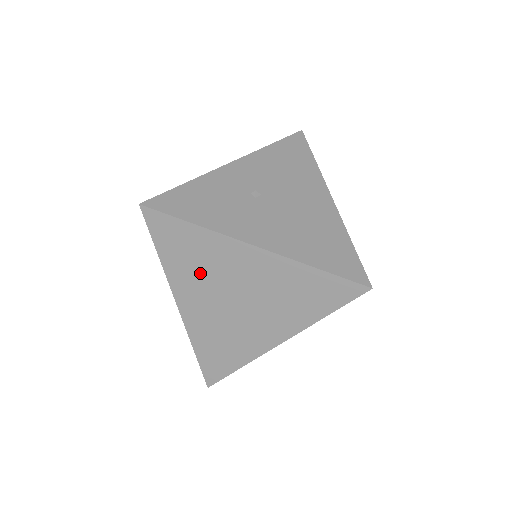
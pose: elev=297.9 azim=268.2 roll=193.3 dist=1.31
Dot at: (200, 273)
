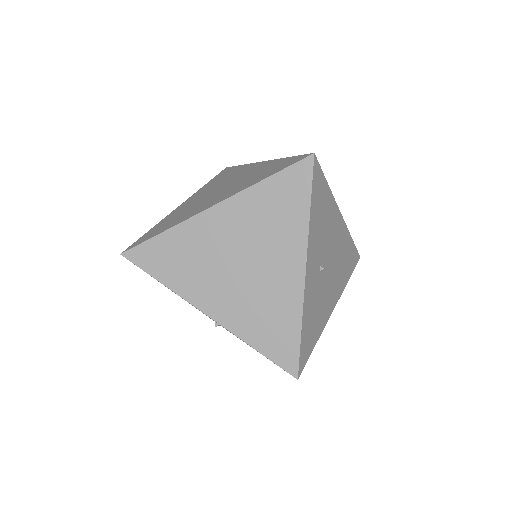
Dot at: (216, 184)
